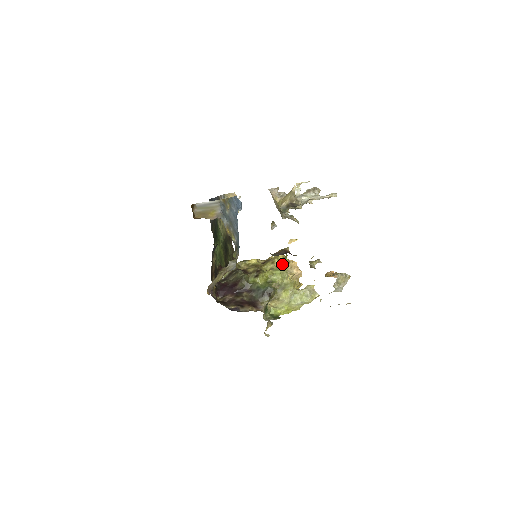
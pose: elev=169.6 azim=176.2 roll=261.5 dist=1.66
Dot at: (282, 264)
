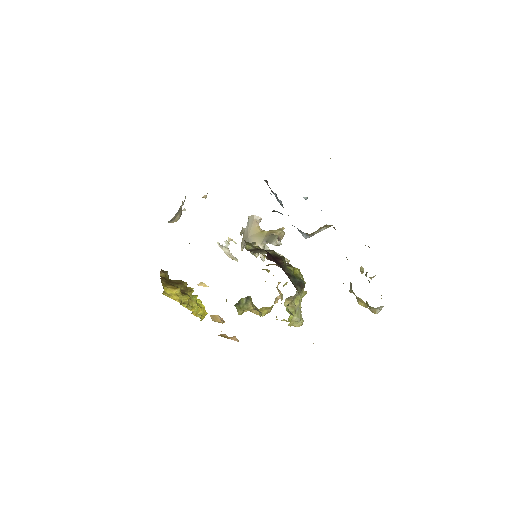
Dot at: occluded
